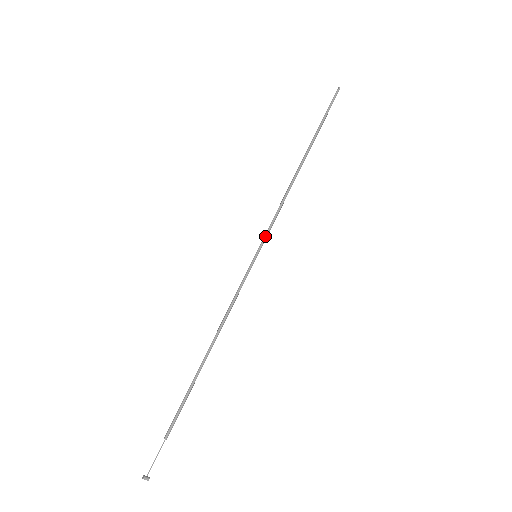
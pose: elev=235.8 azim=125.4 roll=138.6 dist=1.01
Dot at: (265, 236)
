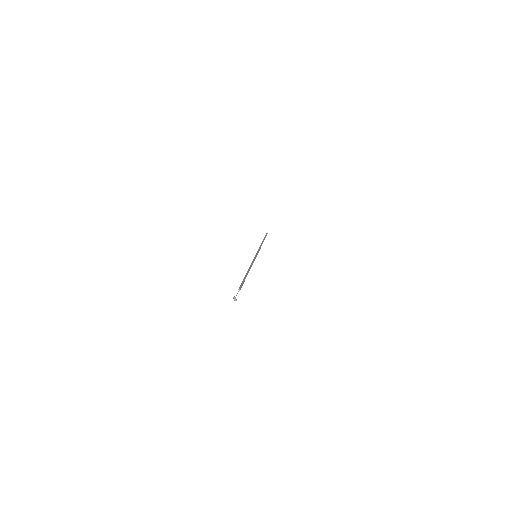
Dot at: (258, 252)
